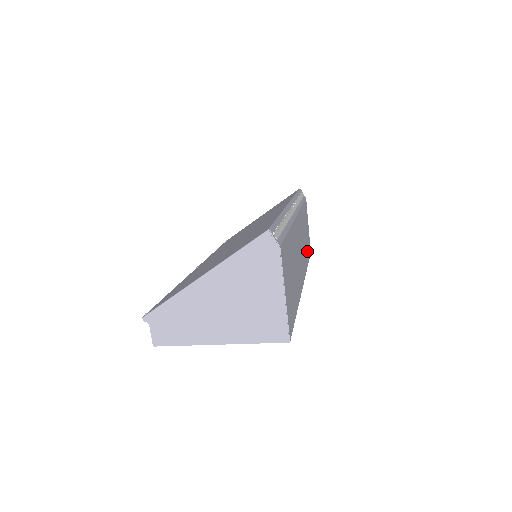
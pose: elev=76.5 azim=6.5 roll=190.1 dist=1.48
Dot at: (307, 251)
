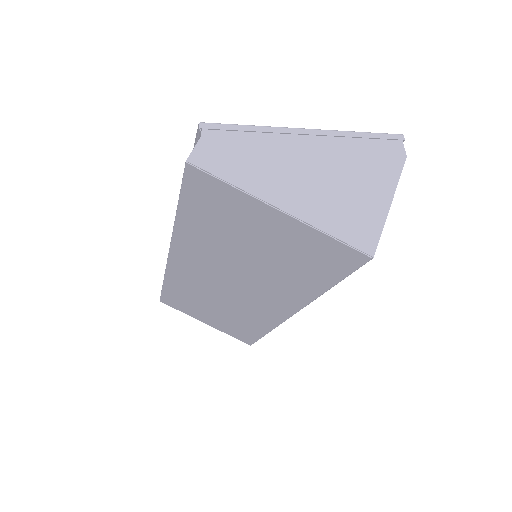
Dot at: occluded
